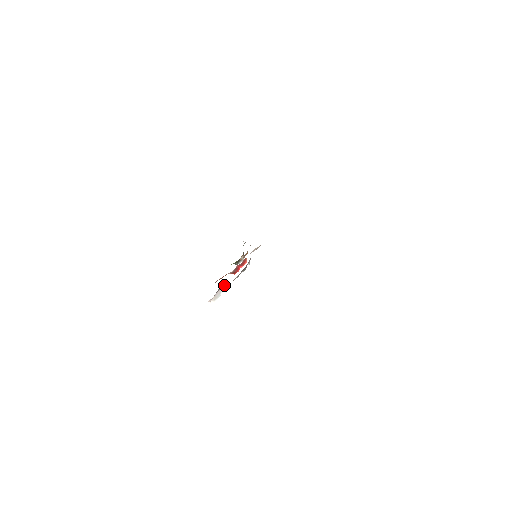
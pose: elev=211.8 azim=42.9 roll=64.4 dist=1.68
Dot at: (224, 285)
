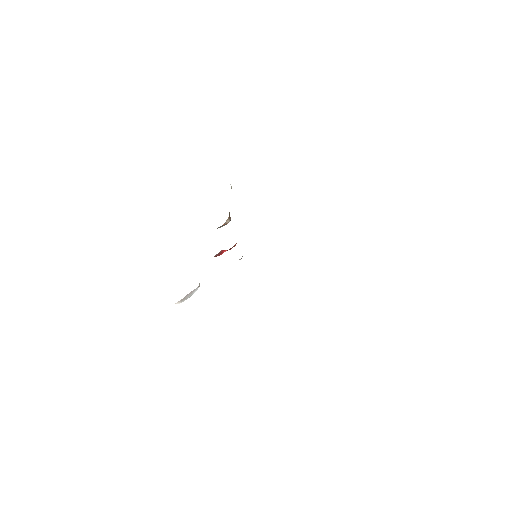
Dot at: (199, 285)
